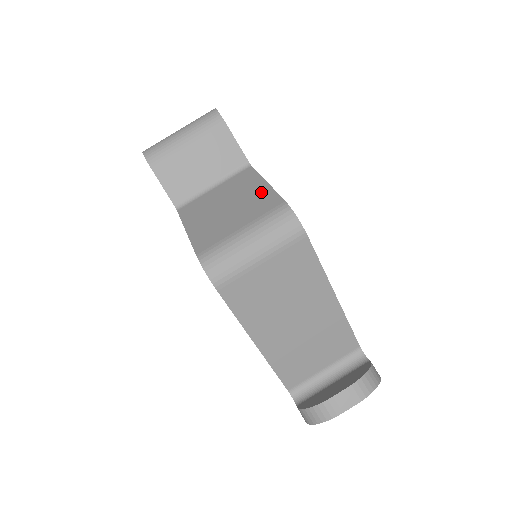
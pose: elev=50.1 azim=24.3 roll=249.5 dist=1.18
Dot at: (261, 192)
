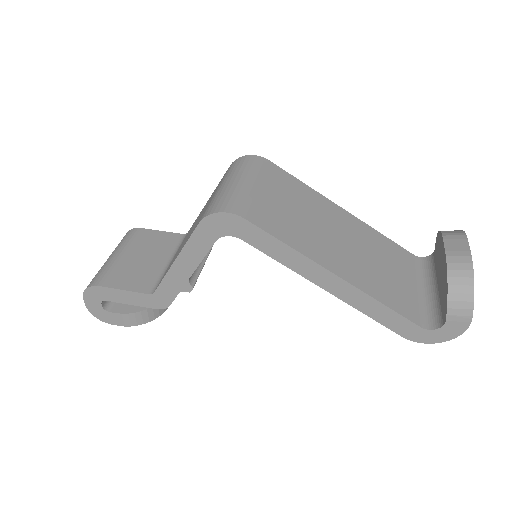
Dot at: occluded
